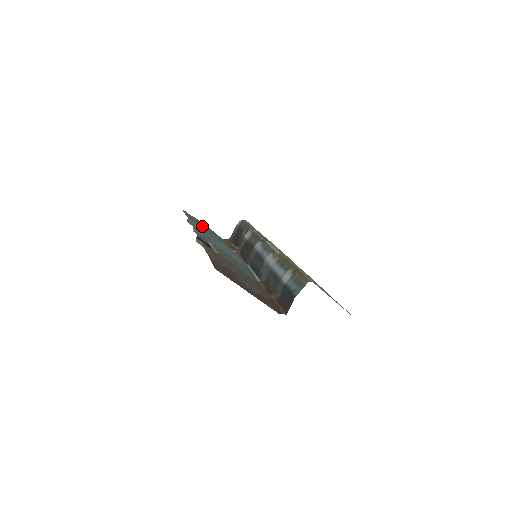
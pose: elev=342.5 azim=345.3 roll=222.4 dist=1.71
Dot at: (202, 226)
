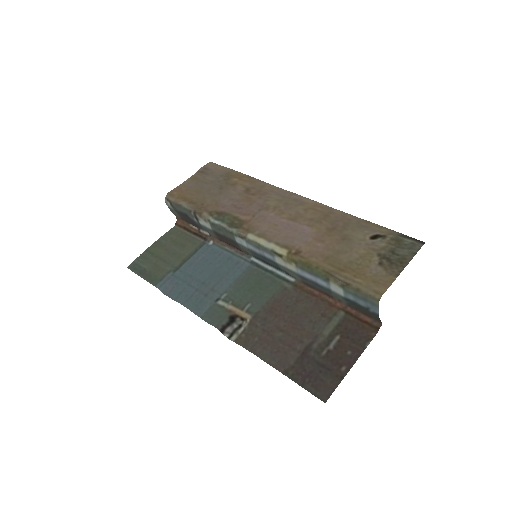
Dot at: (165, 265)
